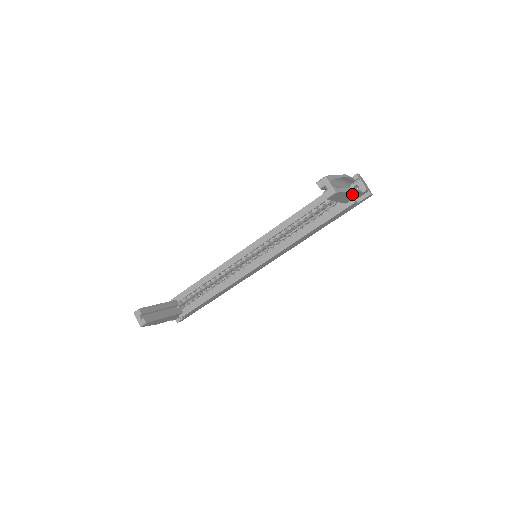
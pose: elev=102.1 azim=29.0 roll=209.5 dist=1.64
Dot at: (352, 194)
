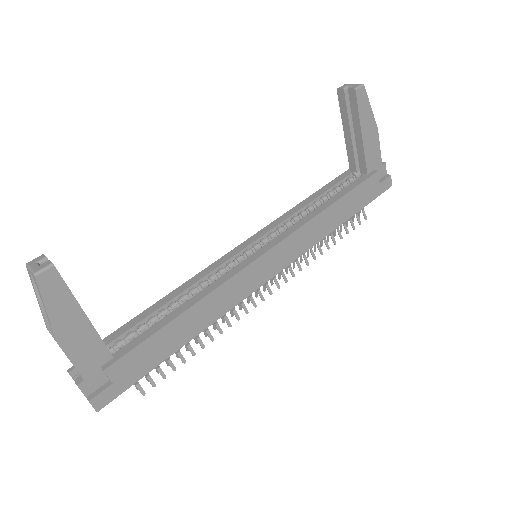
Dot at: (374, 143)
